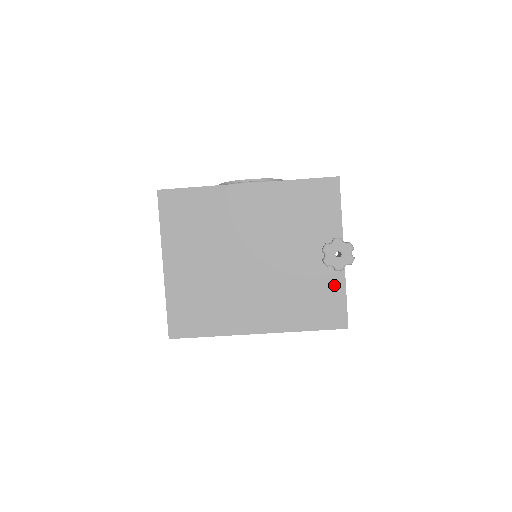
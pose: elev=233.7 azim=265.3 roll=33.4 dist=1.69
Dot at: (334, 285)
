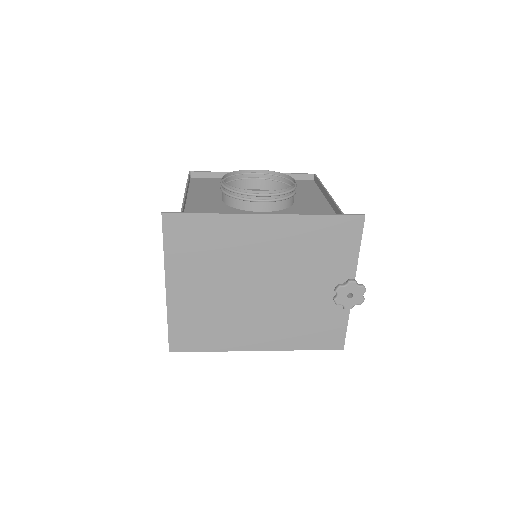
Dot at: (338, 314)
